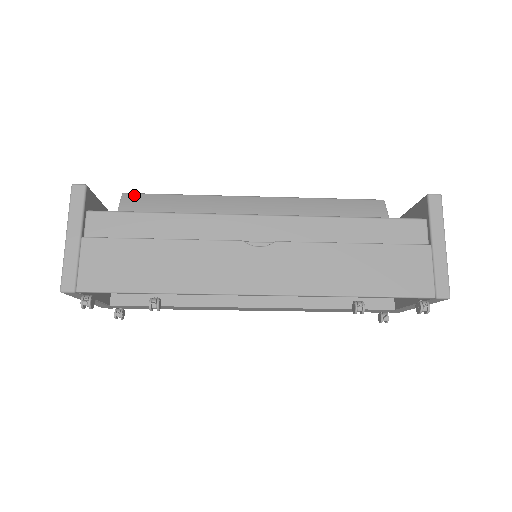
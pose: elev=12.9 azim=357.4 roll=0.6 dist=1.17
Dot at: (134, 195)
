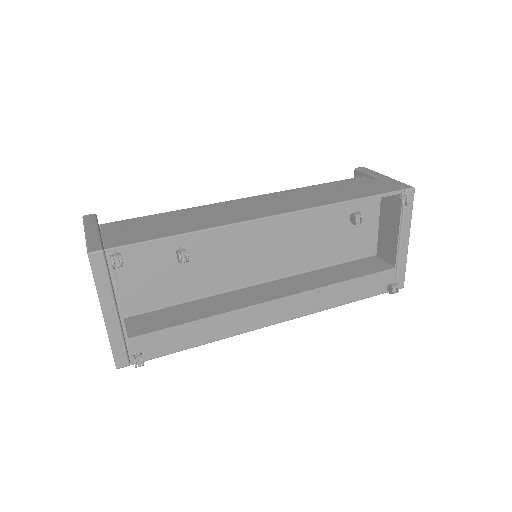
Dot at: occluded
